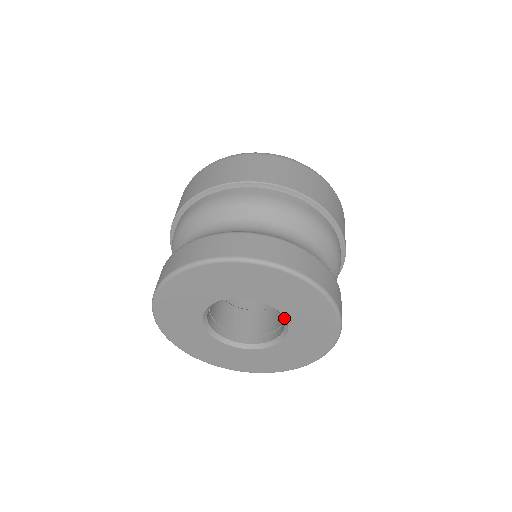
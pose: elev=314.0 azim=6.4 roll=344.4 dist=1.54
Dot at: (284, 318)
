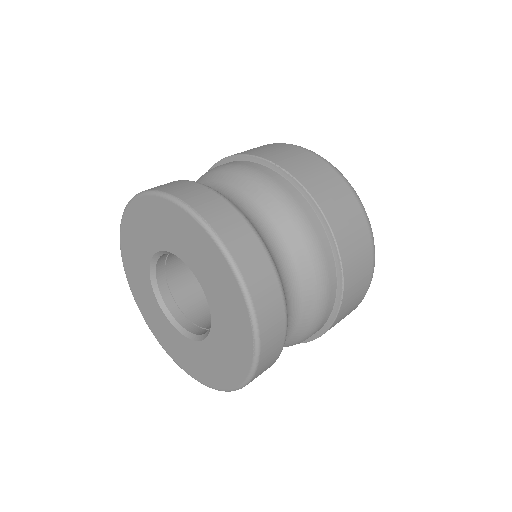
Dot at: (198, 280)
